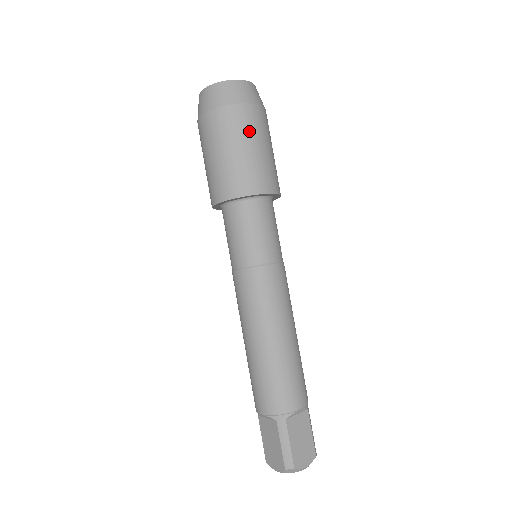
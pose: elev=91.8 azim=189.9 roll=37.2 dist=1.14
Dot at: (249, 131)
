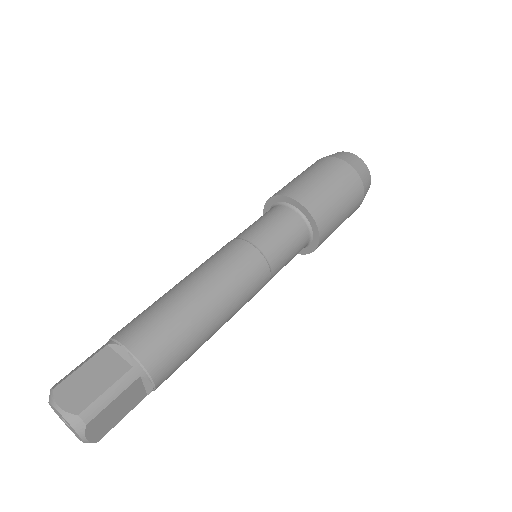
Dot at: (351, 203)
